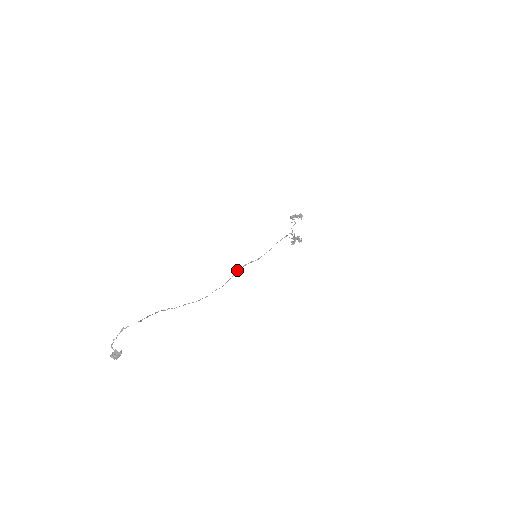
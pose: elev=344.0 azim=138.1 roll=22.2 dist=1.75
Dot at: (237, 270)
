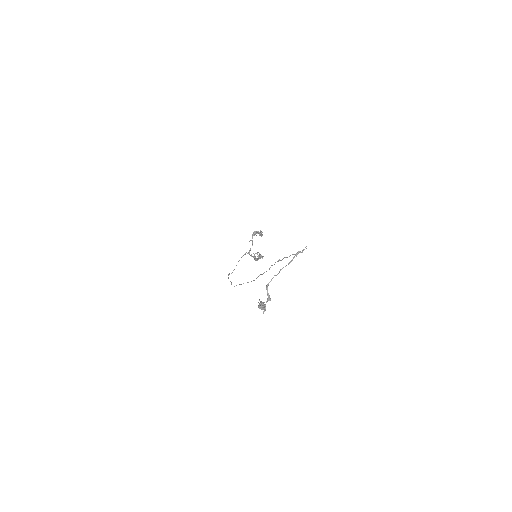
Dot at: (228, 277)
